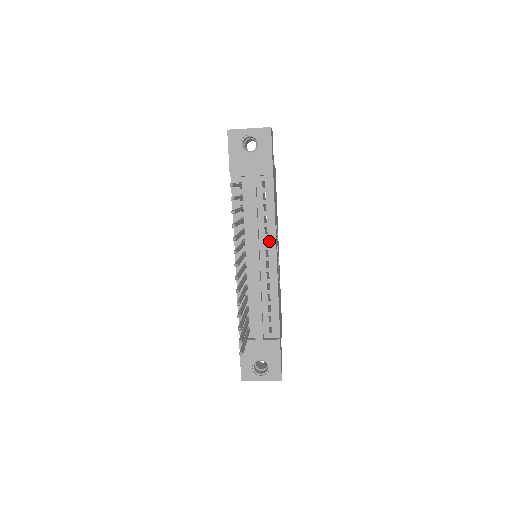
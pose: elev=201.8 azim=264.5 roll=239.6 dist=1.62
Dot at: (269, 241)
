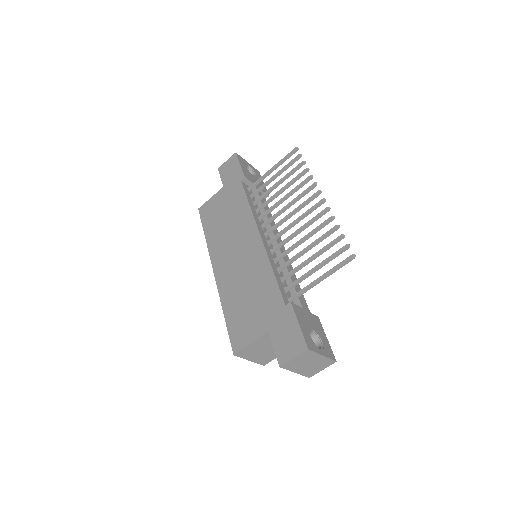
Dot at: occluded
